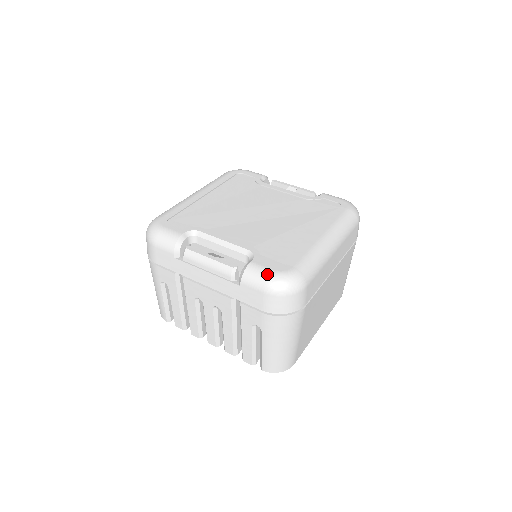
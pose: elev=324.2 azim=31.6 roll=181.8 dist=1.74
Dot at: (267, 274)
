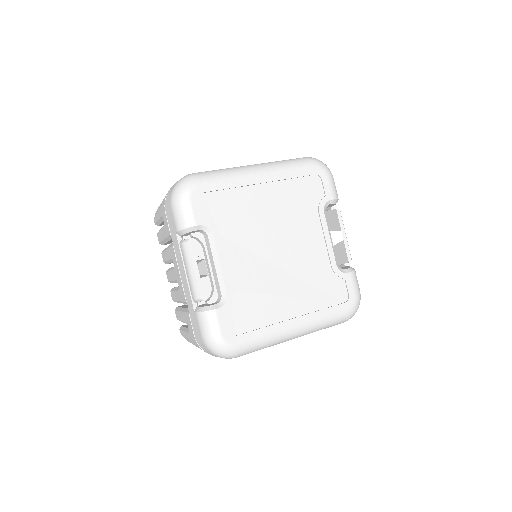
Dot at: (214, 333)
